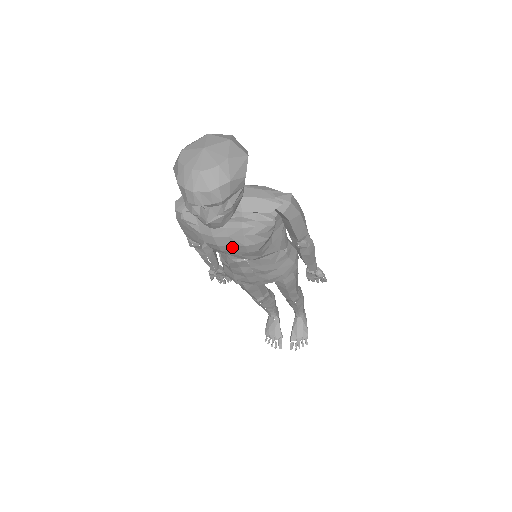
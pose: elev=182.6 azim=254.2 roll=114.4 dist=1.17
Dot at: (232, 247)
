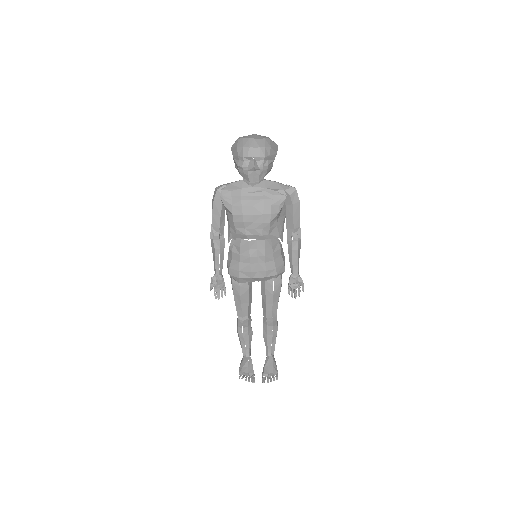
Dot at: (253, 217)
